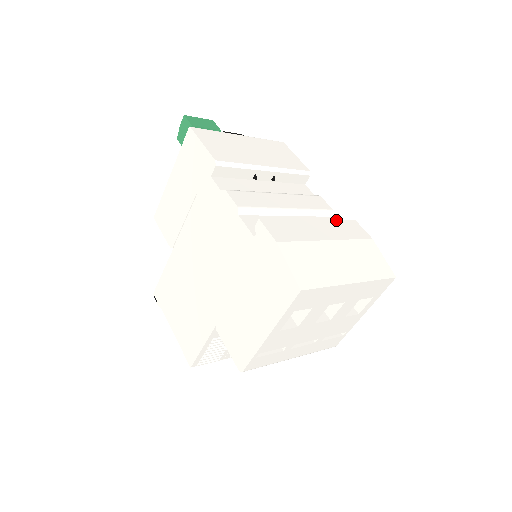
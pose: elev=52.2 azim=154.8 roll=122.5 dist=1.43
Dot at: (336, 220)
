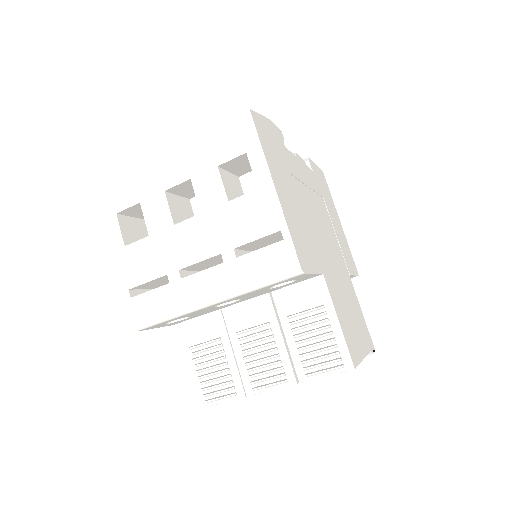
Dot at: occluded
